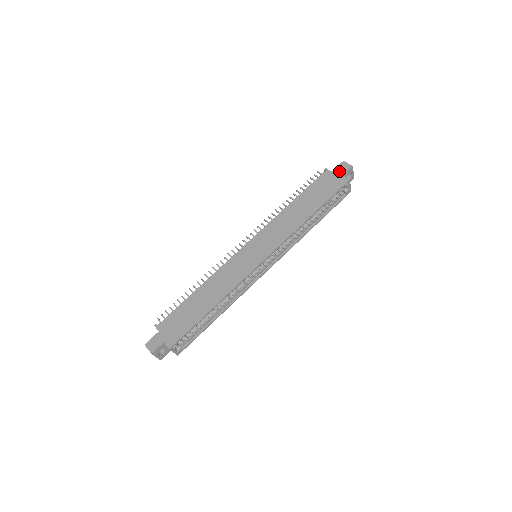
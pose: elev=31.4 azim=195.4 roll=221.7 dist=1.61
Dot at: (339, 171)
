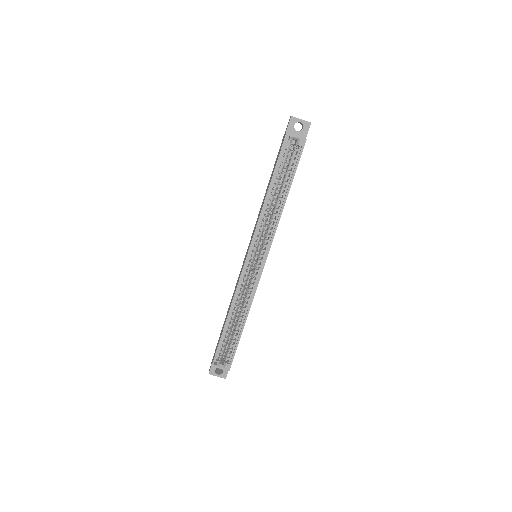
Dot at: occluded
